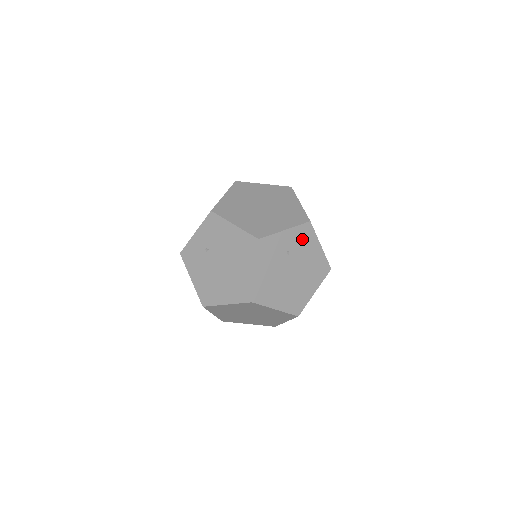
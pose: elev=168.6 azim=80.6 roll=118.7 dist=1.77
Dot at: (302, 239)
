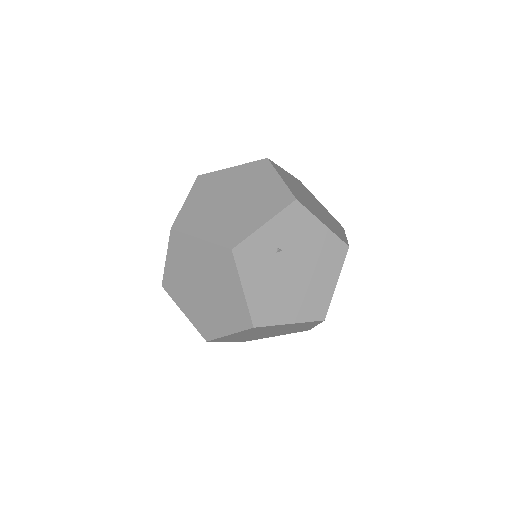
Dot at: occluded
